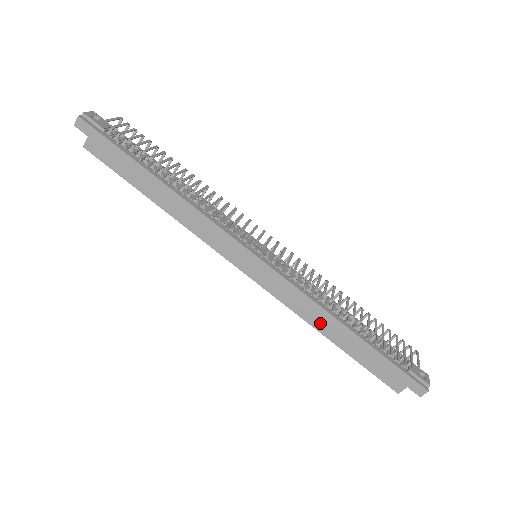
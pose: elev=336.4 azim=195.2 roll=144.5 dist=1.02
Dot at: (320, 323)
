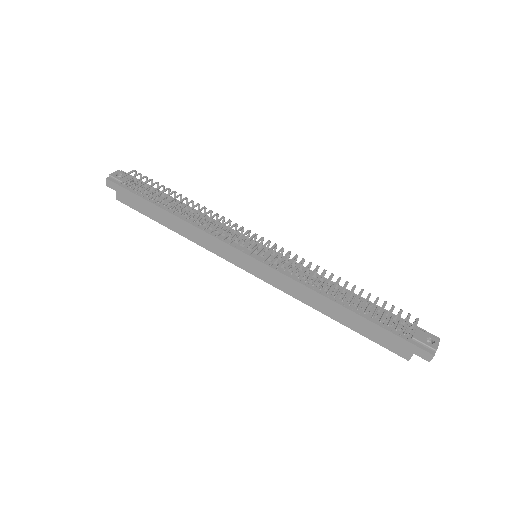
Dot at: (319, 305)
